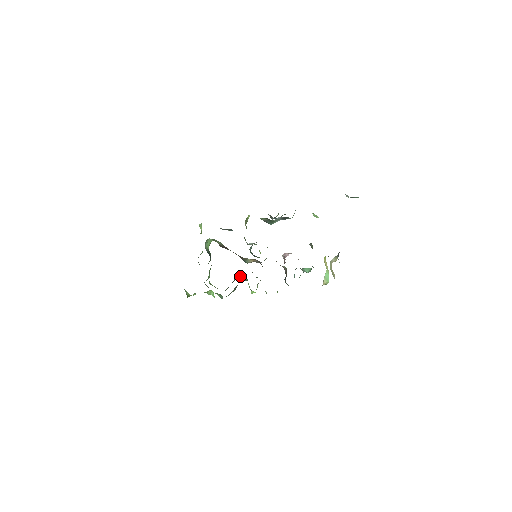
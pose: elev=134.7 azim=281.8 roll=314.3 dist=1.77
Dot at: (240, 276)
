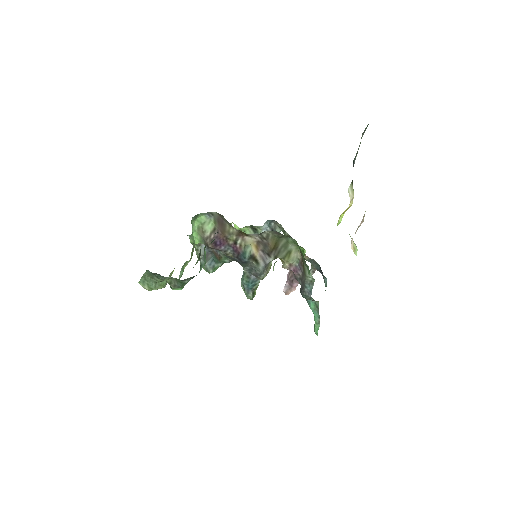
Dot at: occluded
